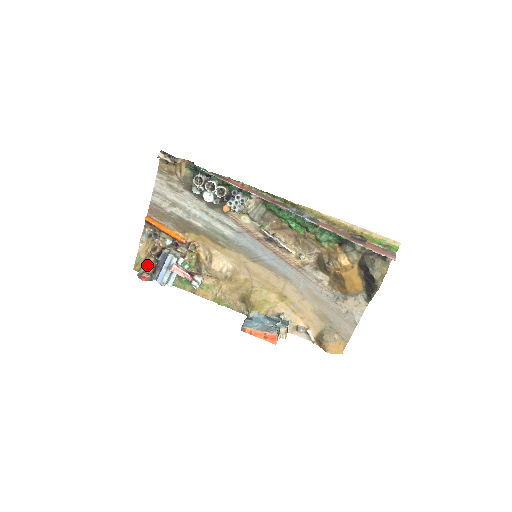
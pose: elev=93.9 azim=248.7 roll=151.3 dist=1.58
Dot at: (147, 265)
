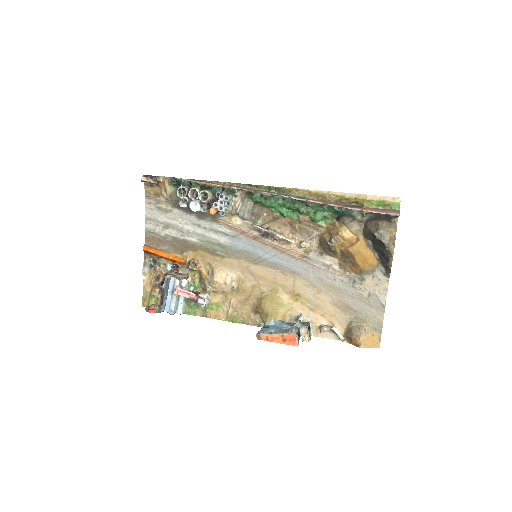
Dot at: (154, 298)
